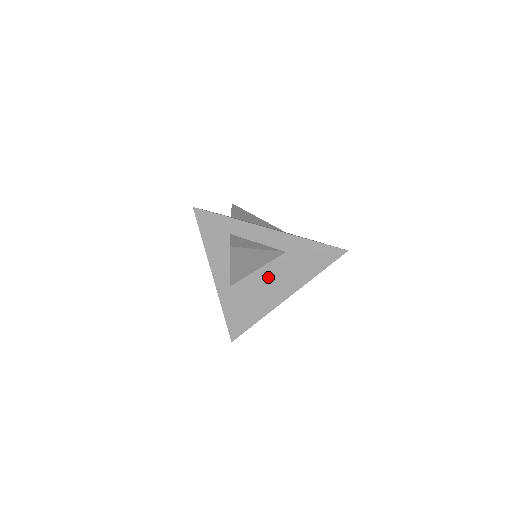
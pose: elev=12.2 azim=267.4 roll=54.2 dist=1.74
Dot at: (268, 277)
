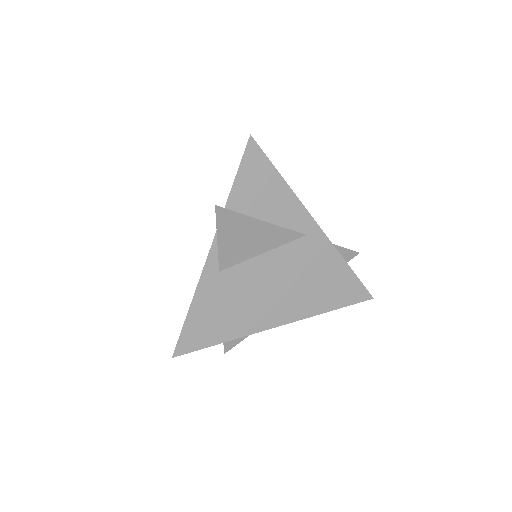
Dot at: occluded
